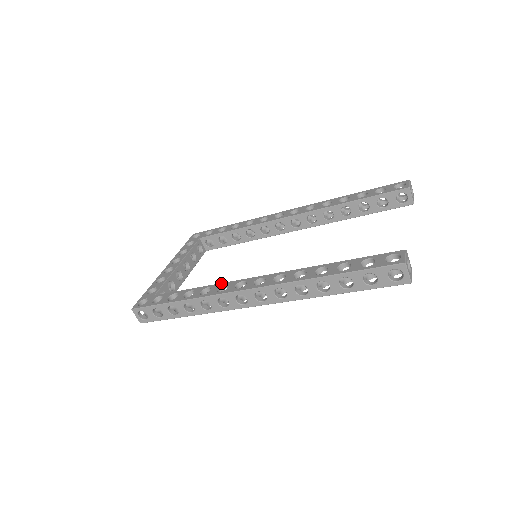
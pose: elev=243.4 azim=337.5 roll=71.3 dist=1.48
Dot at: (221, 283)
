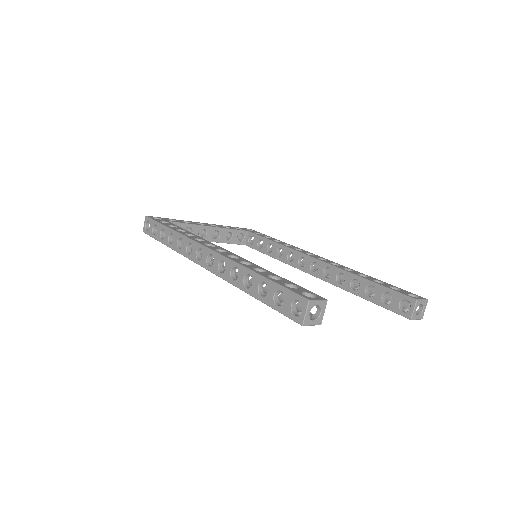
Dot at: (204, 239)
